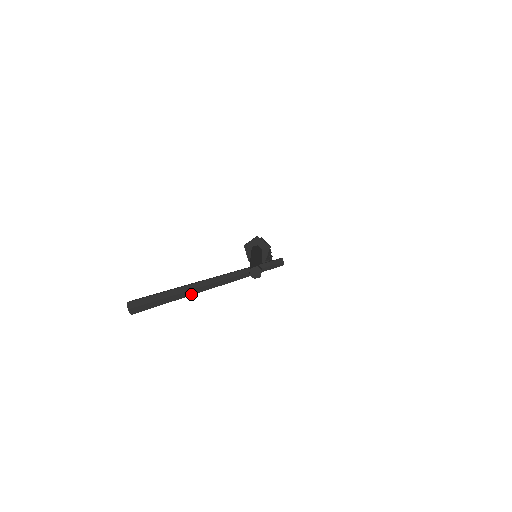
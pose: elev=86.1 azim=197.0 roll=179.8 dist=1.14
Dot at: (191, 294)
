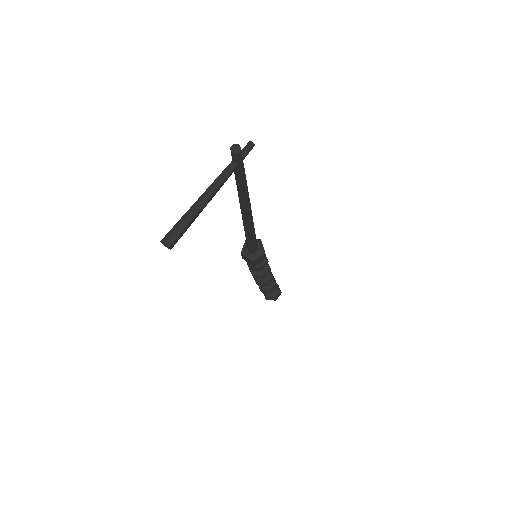
Dot at: (203, 204)
